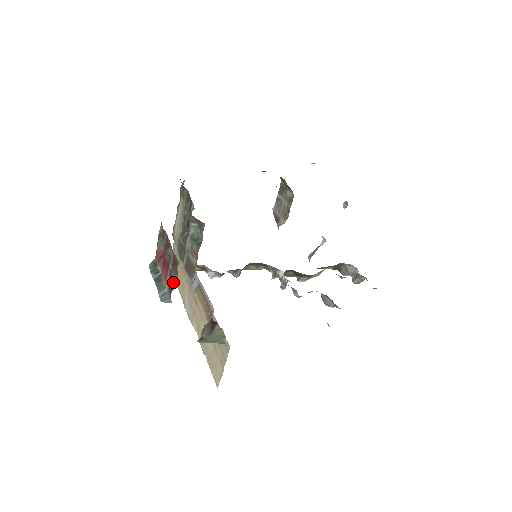
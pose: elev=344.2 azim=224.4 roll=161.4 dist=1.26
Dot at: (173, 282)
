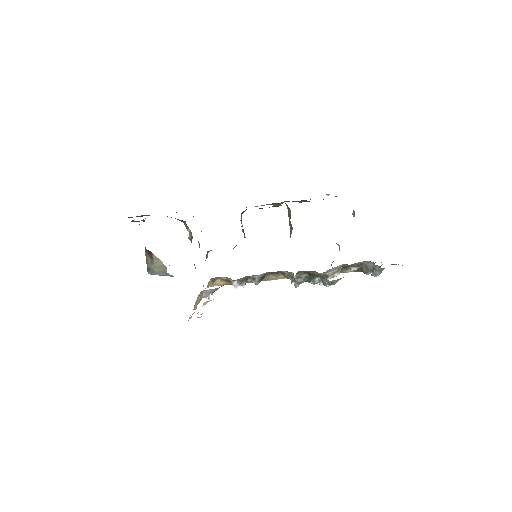
Dot at: occluded
